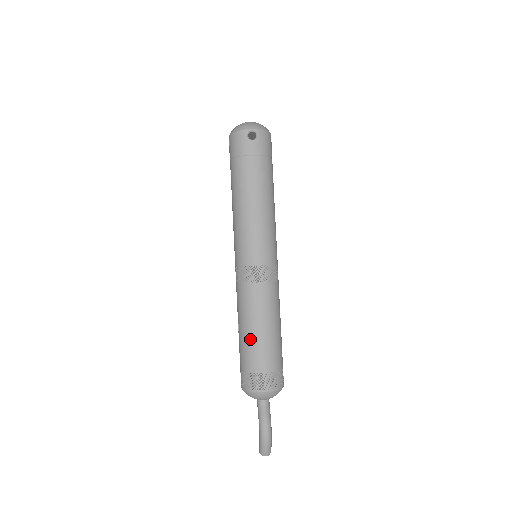
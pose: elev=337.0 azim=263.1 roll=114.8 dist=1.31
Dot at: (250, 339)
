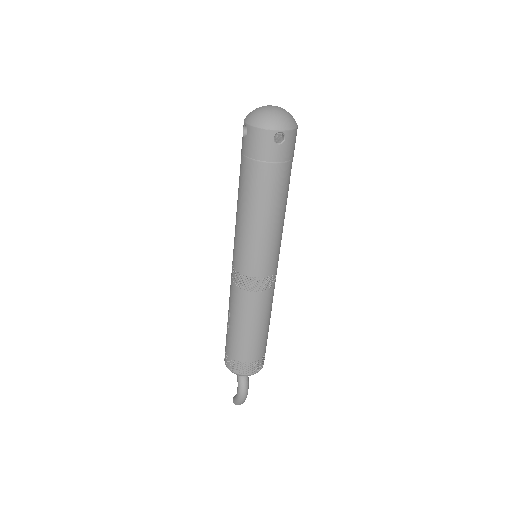
Dot at: (243, 337)
